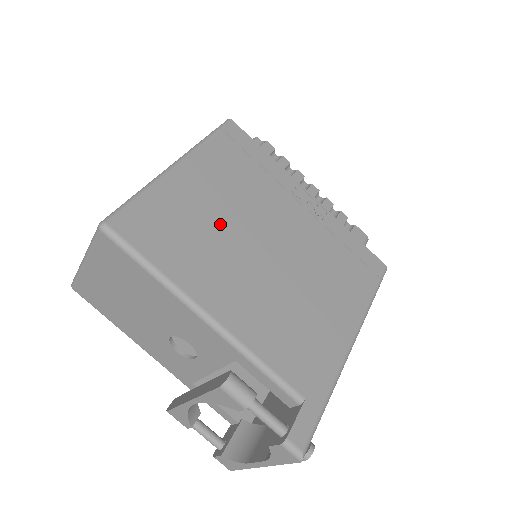
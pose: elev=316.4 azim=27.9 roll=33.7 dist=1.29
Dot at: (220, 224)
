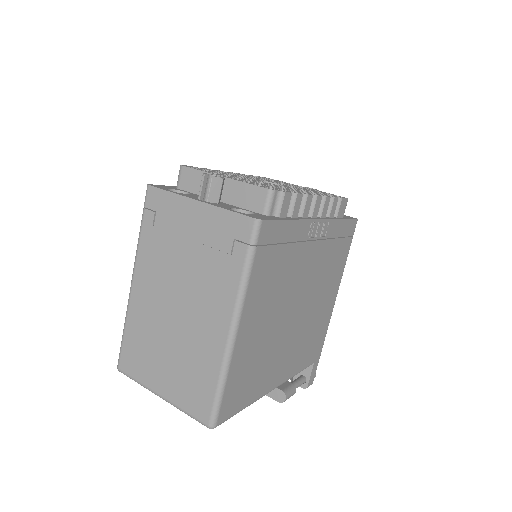
Dot at: (270, 334)
